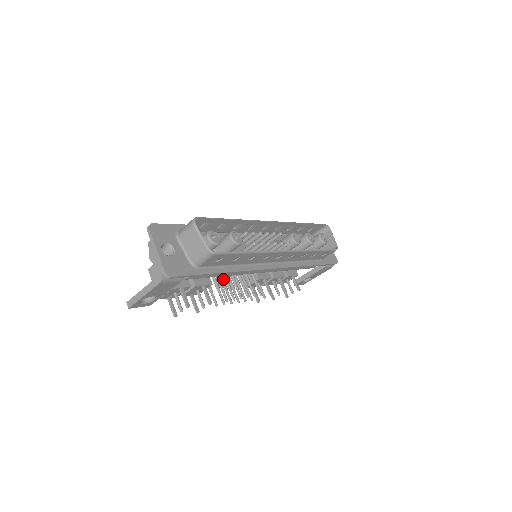
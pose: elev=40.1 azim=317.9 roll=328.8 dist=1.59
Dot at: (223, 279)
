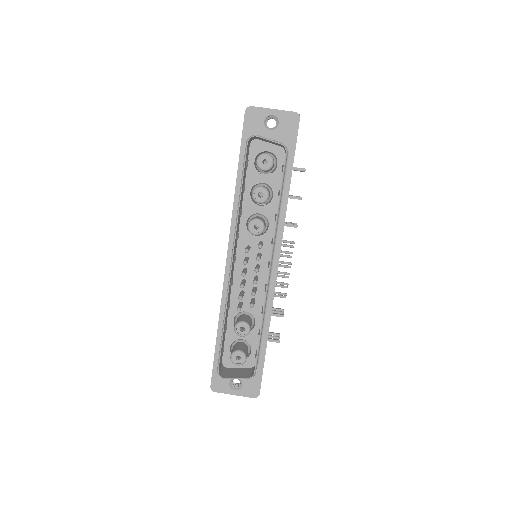
Dot at: occluded
